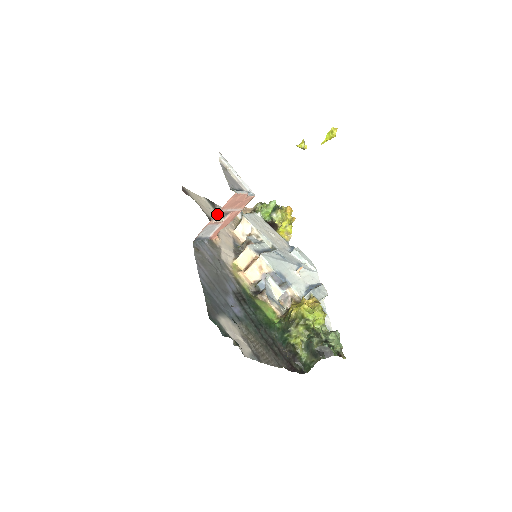
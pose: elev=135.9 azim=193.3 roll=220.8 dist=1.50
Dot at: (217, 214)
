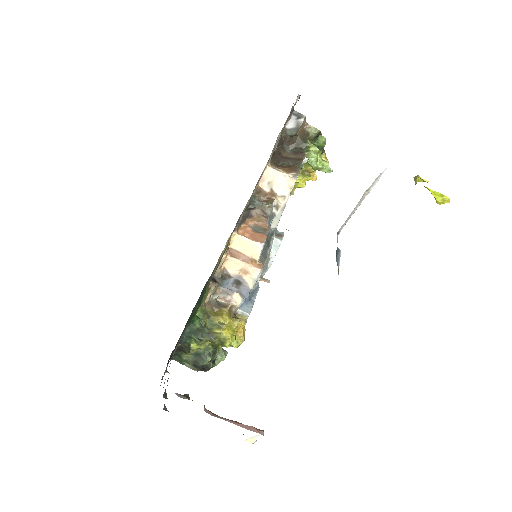
Dot at: occluded
